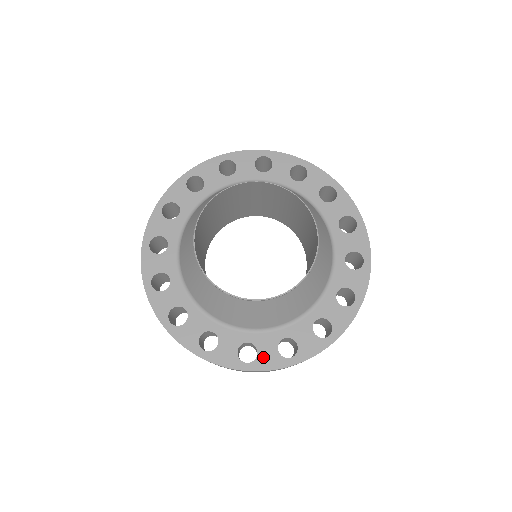
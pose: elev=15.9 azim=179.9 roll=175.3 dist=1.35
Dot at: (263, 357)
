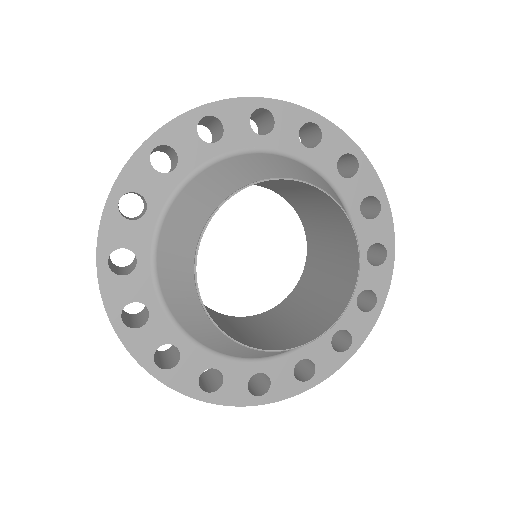
Dot at: (322, 365)
